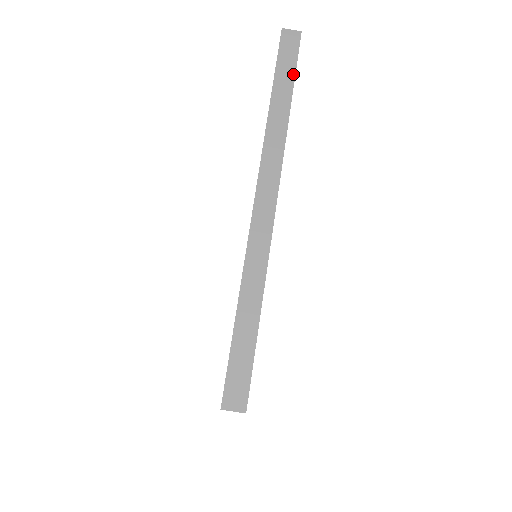
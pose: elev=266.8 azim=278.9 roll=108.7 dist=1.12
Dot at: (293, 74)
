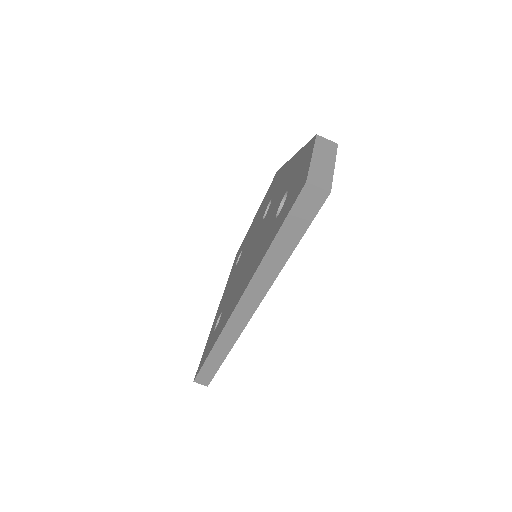
Dot at: (300, 235)
